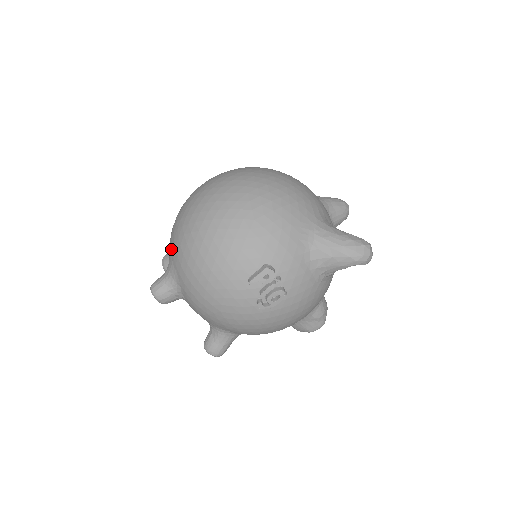
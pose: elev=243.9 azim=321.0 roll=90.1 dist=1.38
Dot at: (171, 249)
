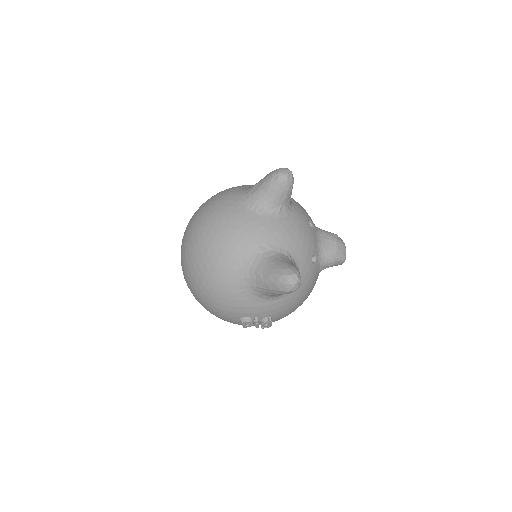
Dot at: occluded
